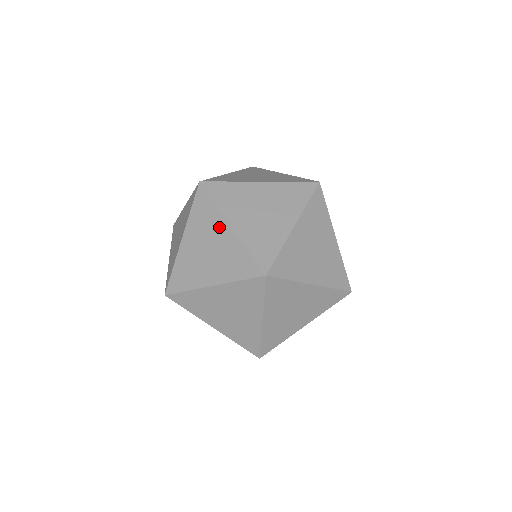
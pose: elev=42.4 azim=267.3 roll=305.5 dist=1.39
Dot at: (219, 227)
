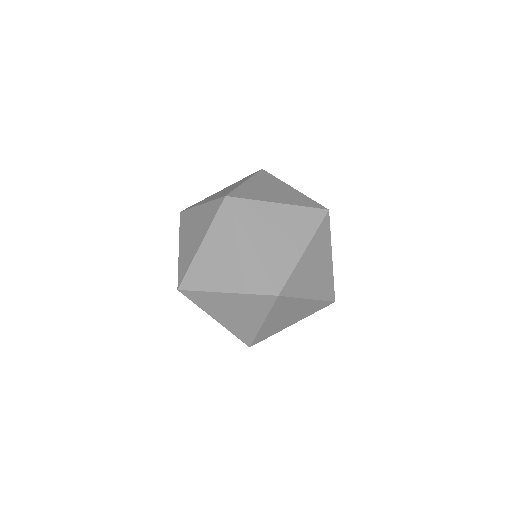
Dot at: (195, 214)
